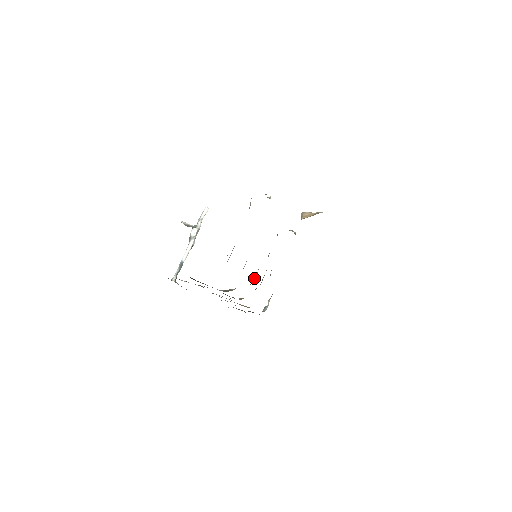
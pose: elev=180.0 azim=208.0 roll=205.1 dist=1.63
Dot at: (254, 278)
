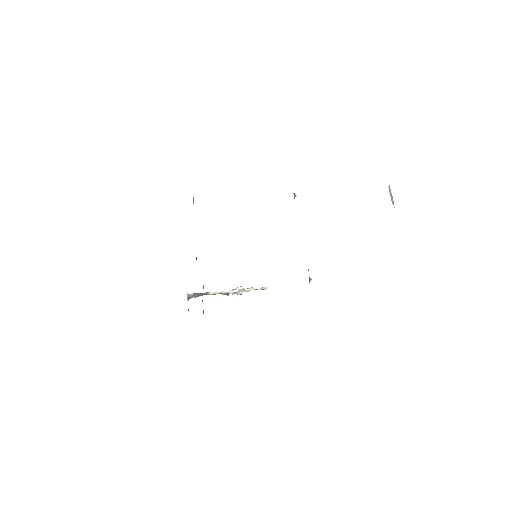
Dot at: occluded
